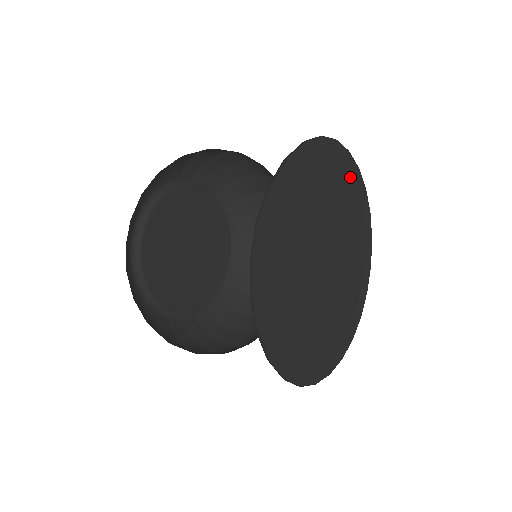
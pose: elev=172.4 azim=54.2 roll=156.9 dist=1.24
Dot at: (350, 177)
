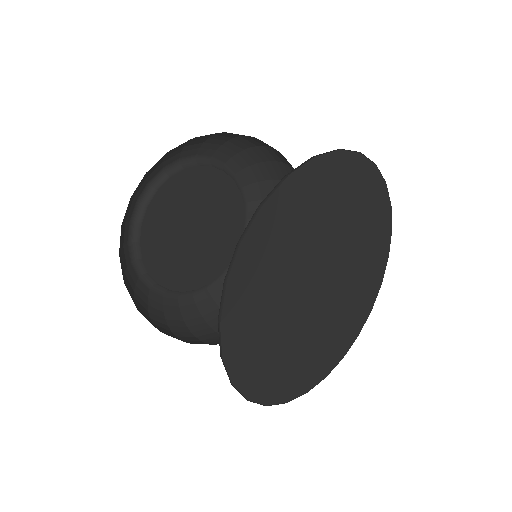
Dot at: (381, 229)
